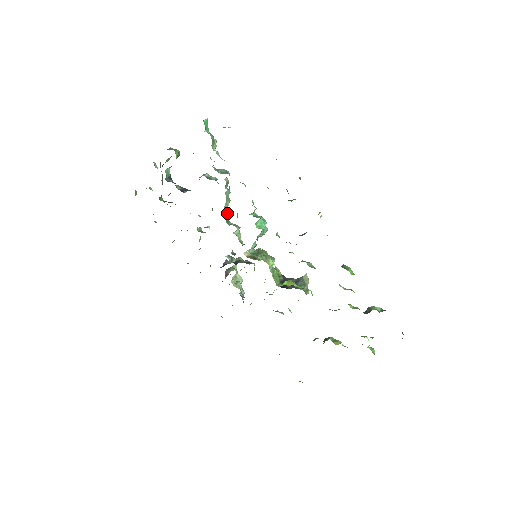
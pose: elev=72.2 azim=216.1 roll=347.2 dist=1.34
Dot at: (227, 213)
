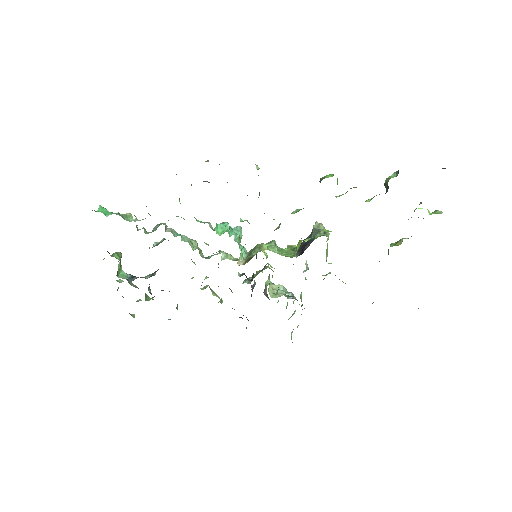
Dot at: (200, 252)
